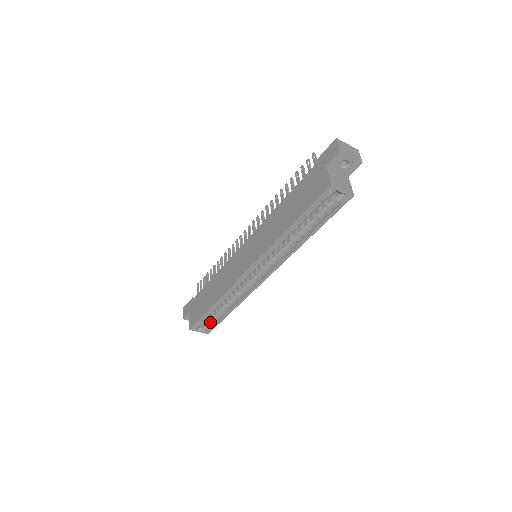
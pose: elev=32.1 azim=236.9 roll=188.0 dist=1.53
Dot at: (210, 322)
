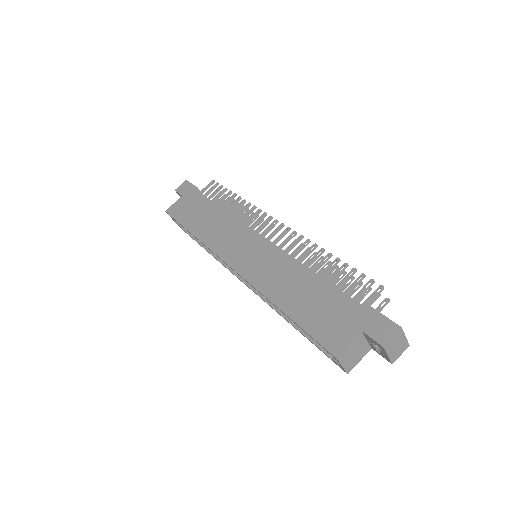
Dot at: occluded
